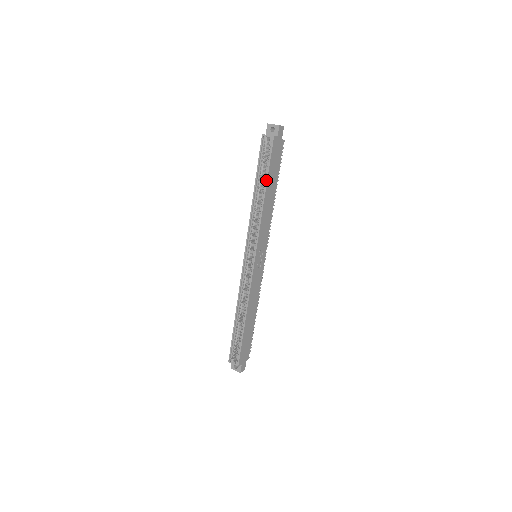
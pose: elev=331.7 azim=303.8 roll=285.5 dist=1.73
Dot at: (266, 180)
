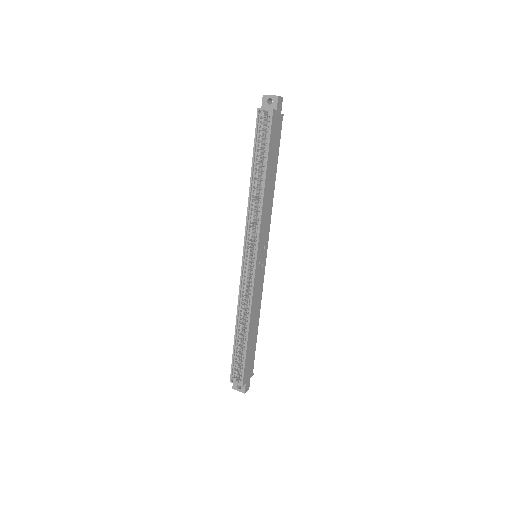
Dot at: (265, 164)
